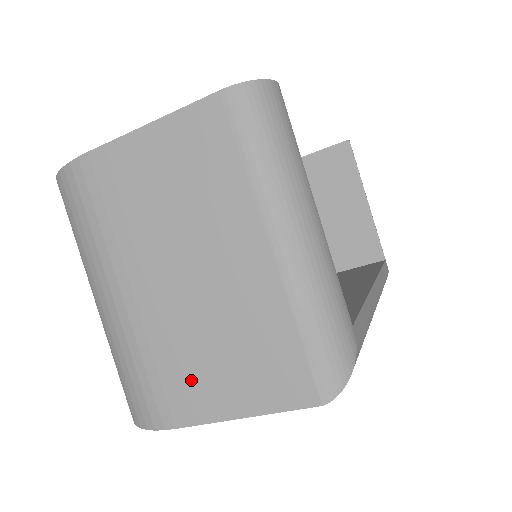
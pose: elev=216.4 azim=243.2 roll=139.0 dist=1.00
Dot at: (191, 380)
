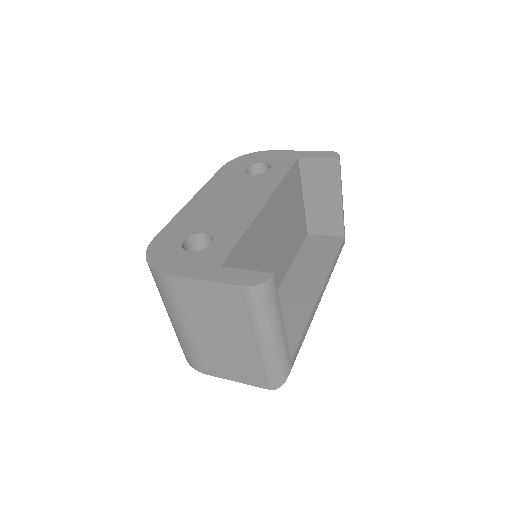
Dot at: (216, 365)
